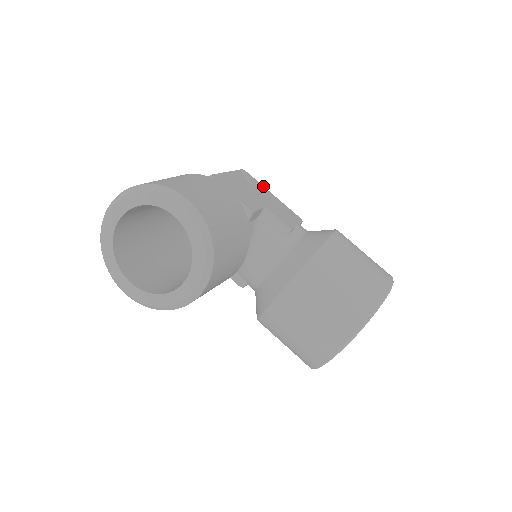
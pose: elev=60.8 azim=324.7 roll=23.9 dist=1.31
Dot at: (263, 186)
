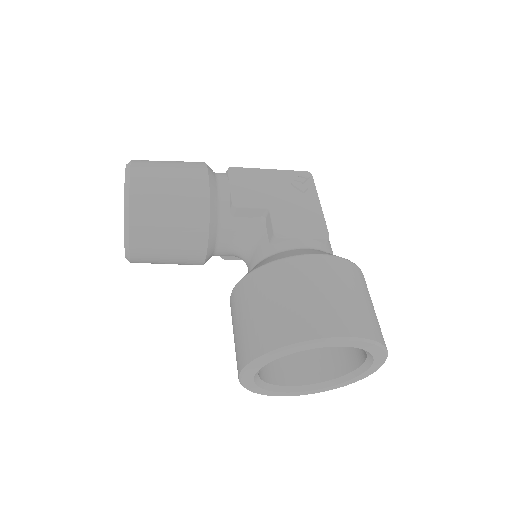
Dot at: (316, 192)
